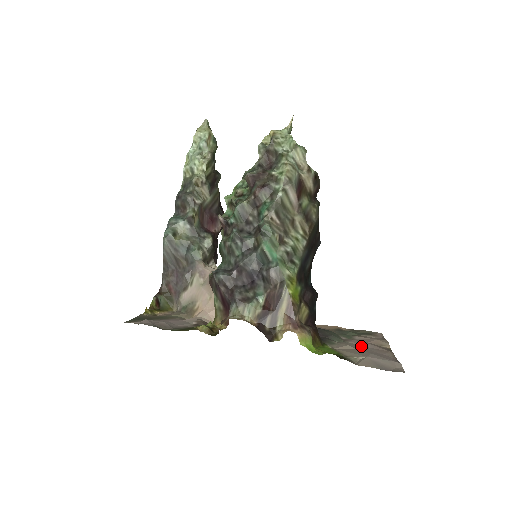
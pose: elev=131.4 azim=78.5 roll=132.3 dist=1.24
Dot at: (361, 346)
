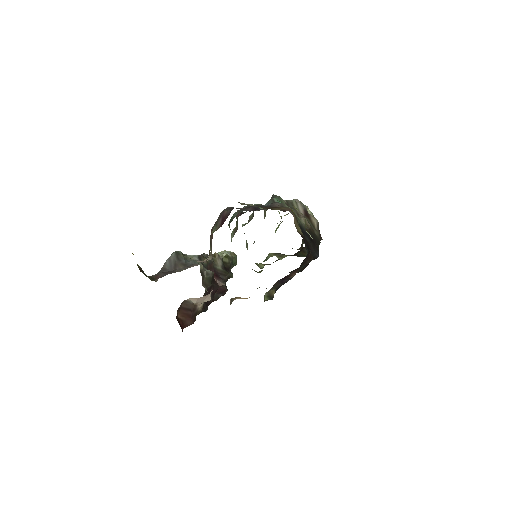
Dot at: occluded
